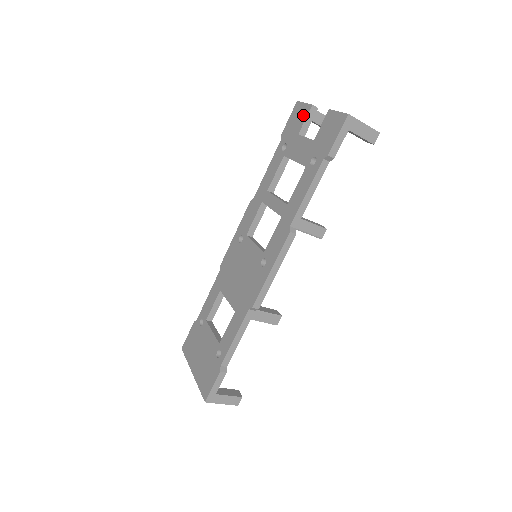
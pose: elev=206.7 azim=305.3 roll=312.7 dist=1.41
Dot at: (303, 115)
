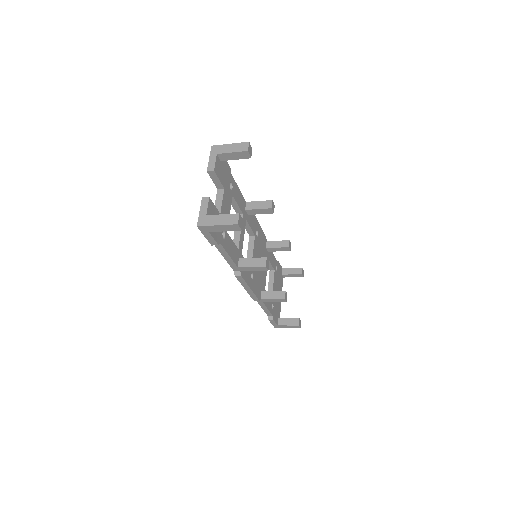
Dot at: occluded
